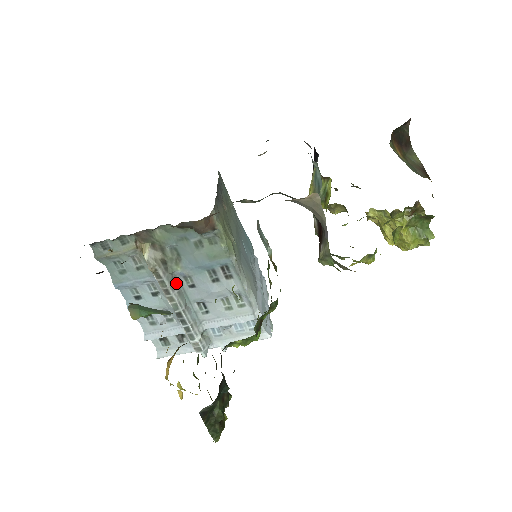
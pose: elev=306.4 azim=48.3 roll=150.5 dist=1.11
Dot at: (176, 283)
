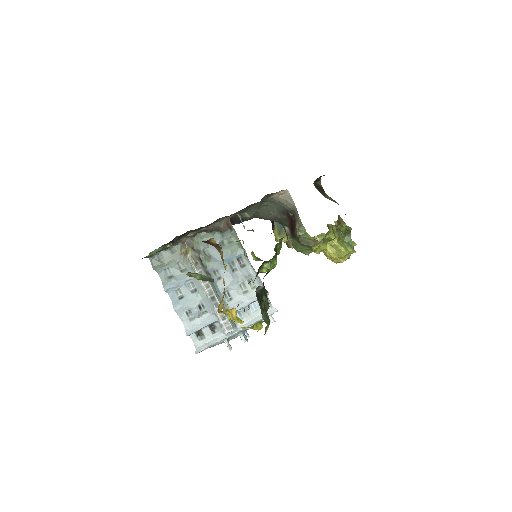
Dot at: (209, 275)
